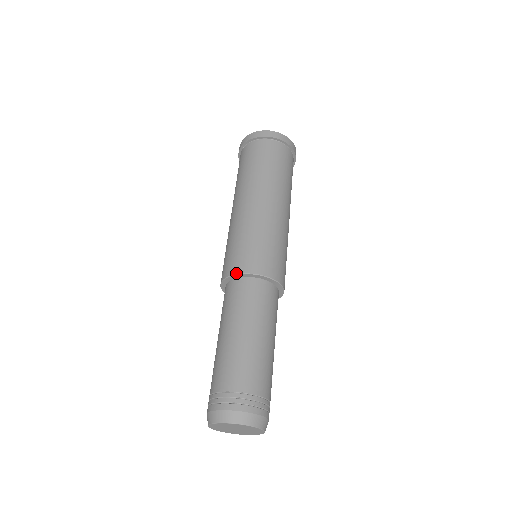
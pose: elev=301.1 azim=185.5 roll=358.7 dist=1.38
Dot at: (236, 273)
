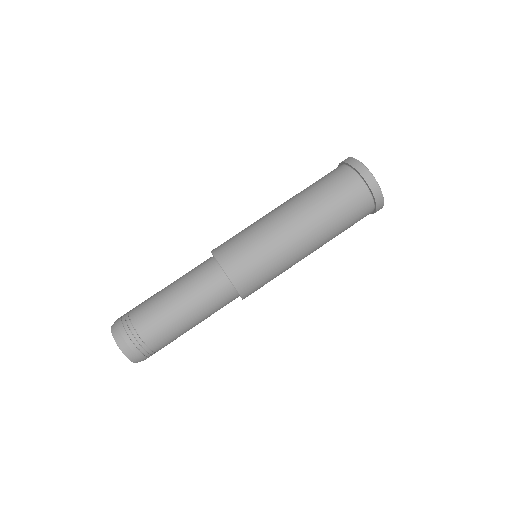
Dot at: (222, 266)
